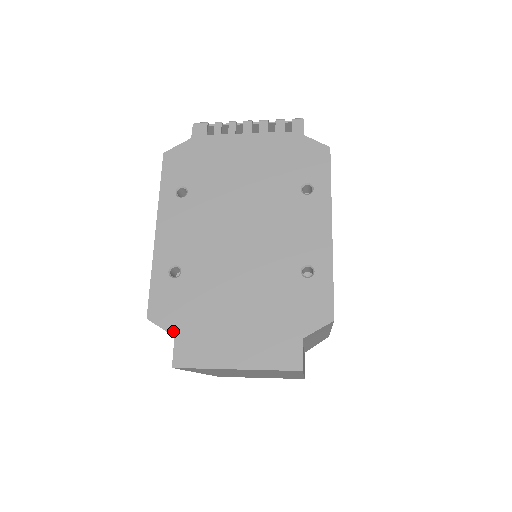
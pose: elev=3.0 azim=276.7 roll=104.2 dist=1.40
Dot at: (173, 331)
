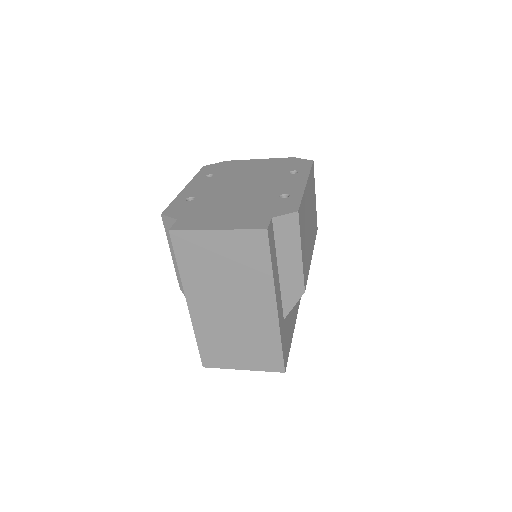
Dot at: (177, 218)
